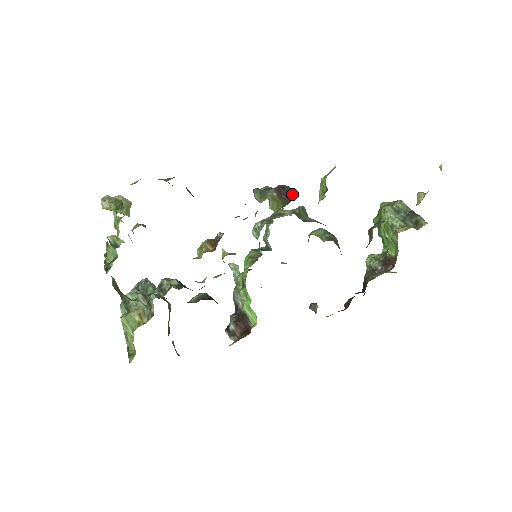
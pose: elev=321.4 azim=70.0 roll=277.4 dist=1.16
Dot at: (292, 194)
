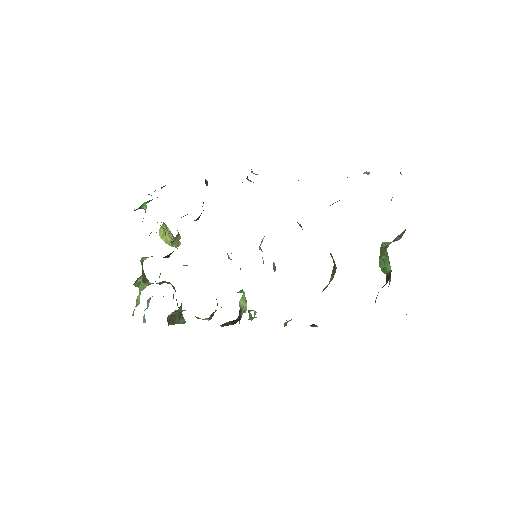
Dot at: occluded
